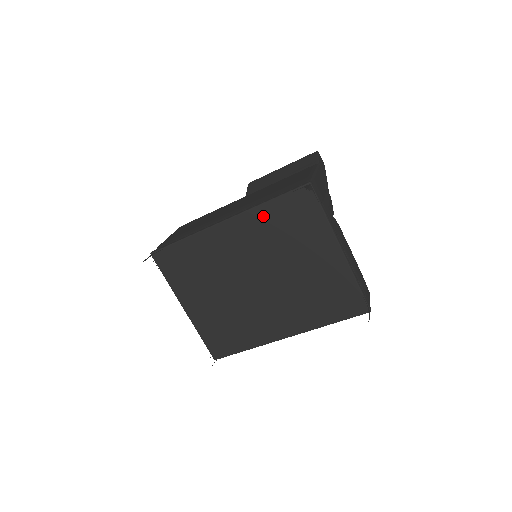
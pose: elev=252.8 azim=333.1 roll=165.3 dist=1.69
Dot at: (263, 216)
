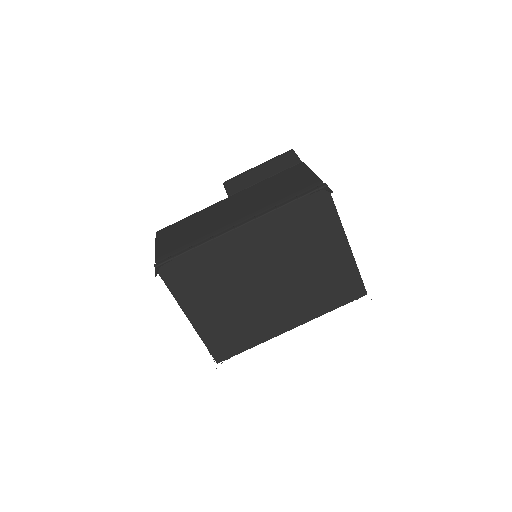
Dot at: (280, 219)
